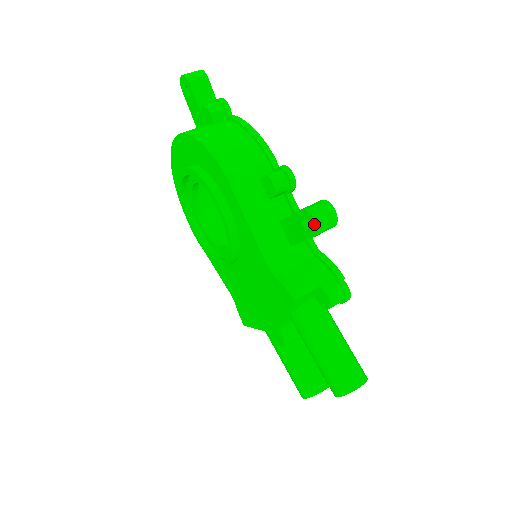
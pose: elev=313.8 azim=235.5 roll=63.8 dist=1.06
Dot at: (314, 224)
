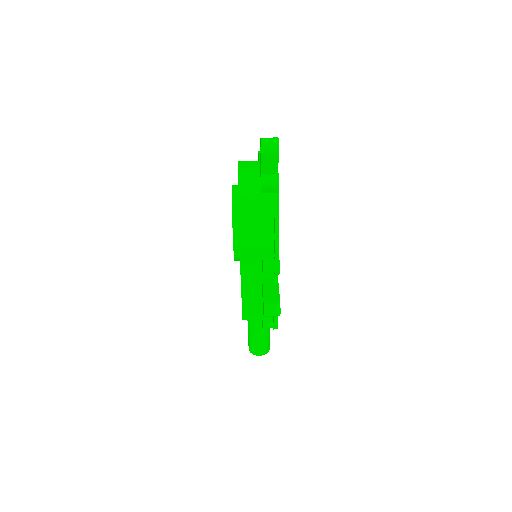
Dot at: (264, 314)
